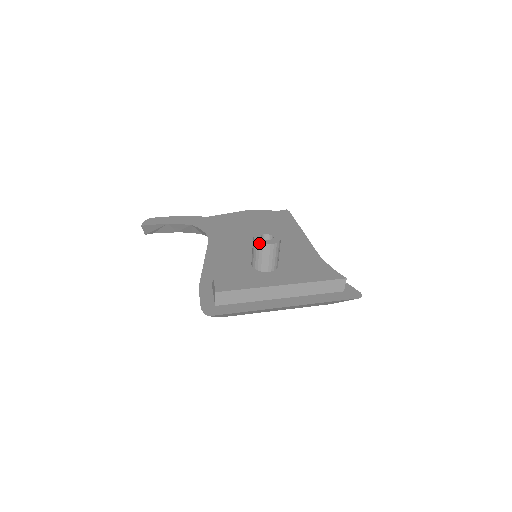
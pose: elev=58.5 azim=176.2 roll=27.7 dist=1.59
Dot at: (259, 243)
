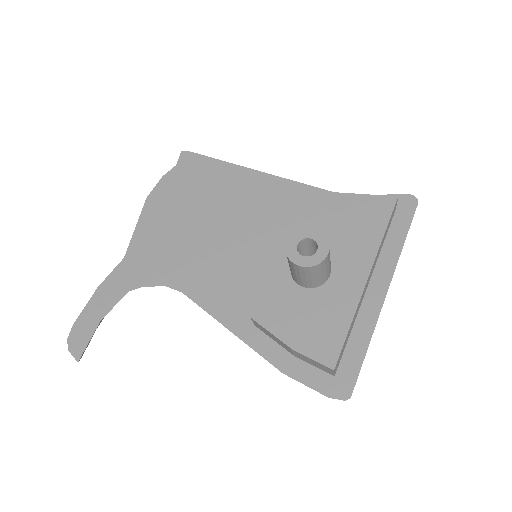
Dot at: (314, 267)
